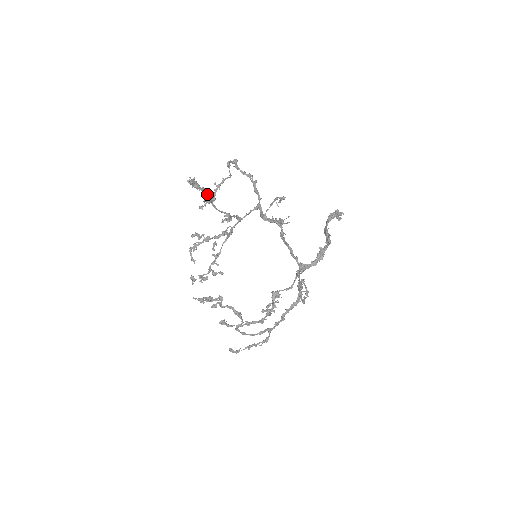
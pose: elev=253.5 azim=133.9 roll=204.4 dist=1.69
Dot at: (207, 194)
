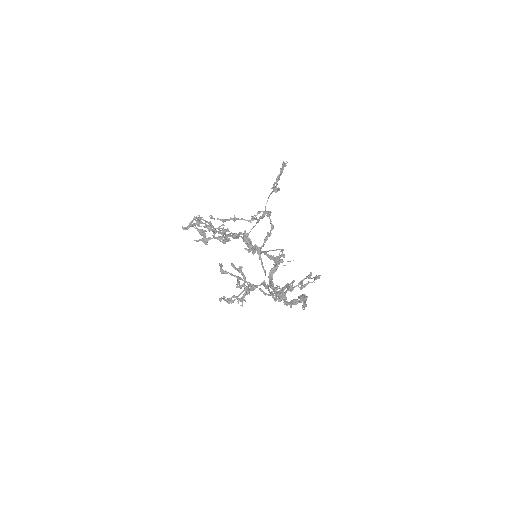
Dot at: (277, 184)
